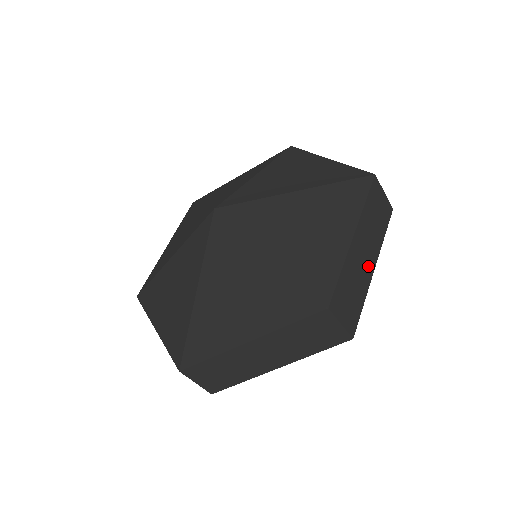
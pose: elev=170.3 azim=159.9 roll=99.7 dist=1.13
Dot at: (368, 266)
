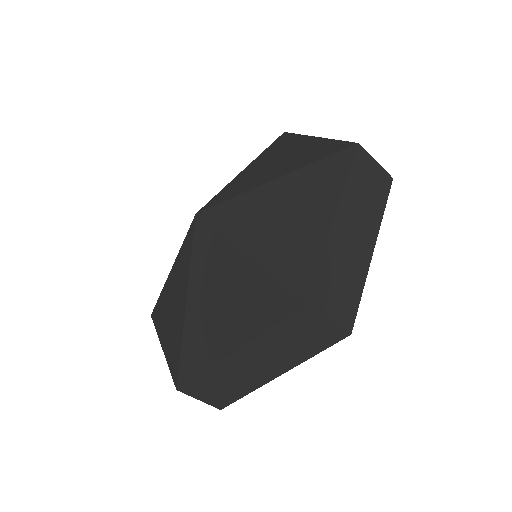
Dot at: (363, 248)
